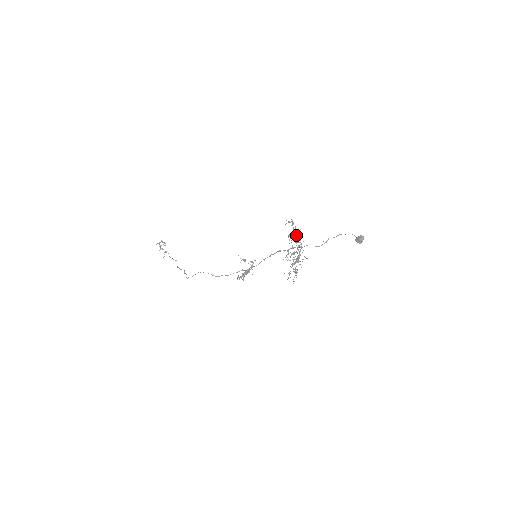
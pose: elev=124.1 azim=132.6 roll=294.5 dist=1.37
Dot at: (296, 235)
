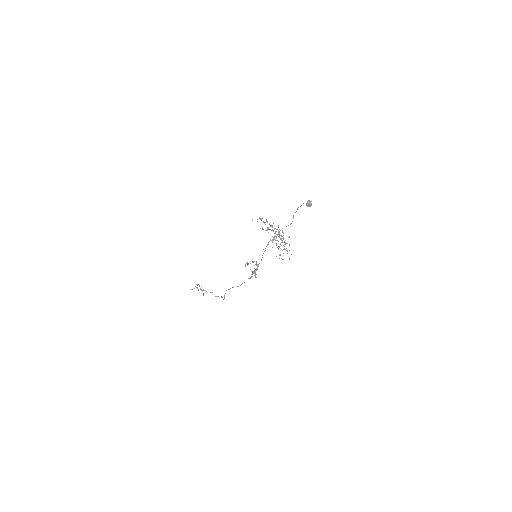
Dot at: (270, 226)
